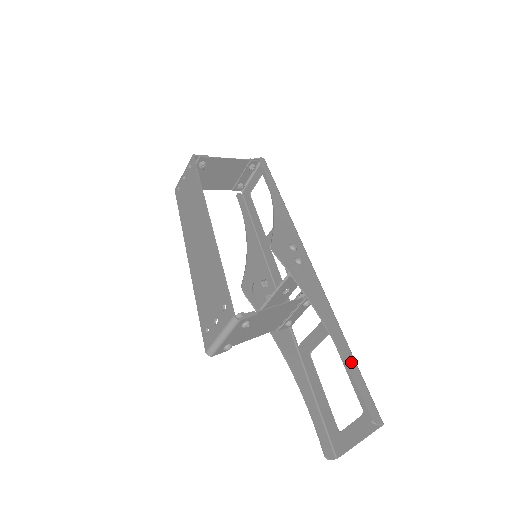
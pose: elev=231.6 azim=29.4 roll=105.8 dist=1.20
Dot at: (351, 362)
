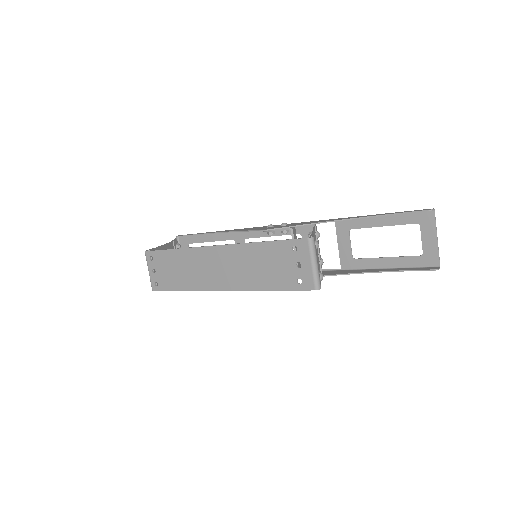
Dot at: (381, 214)
